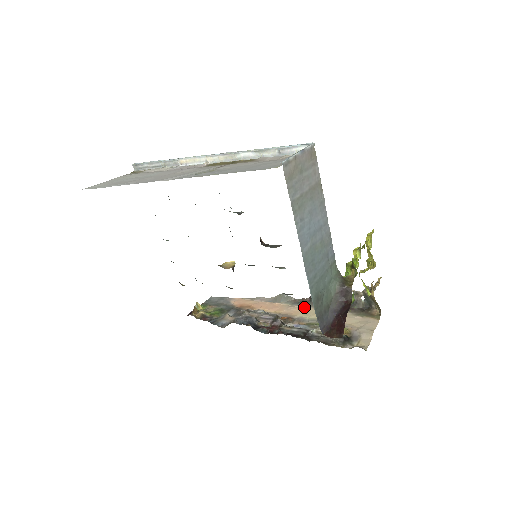
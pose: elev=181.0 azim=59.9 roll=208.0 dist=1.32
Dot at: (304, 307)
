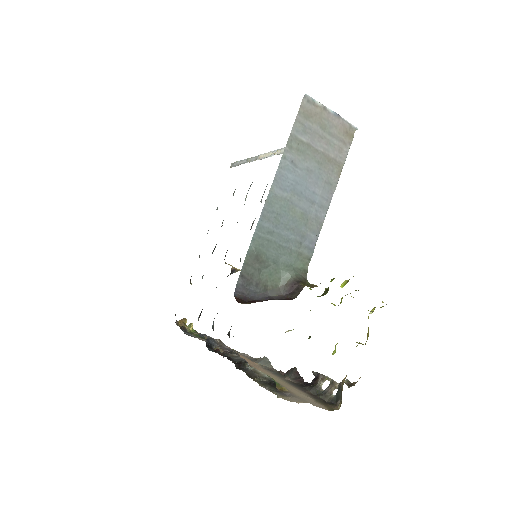
Dot at: (272, 373)
